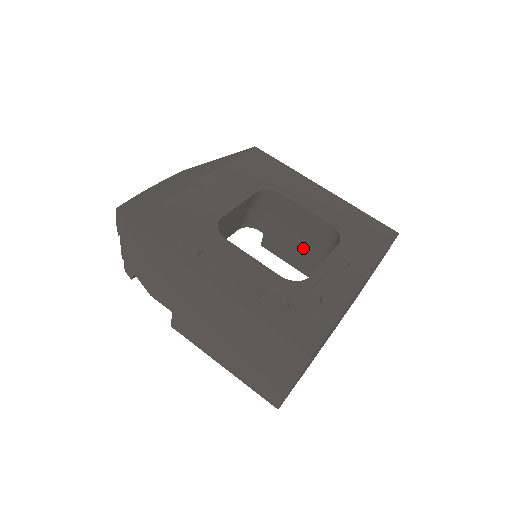
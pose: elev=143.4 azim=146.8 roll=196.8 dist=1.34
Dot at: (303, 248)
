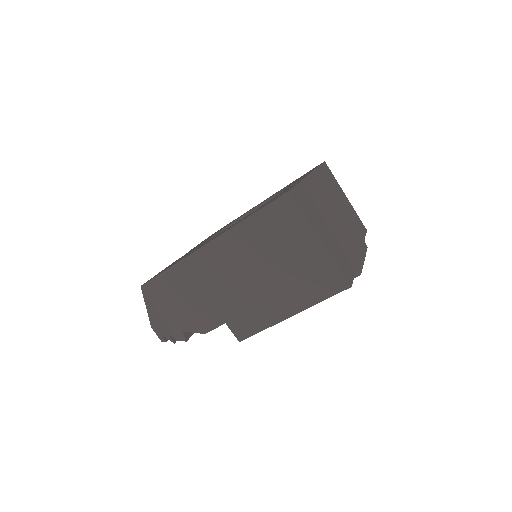
Dot at: occluded
